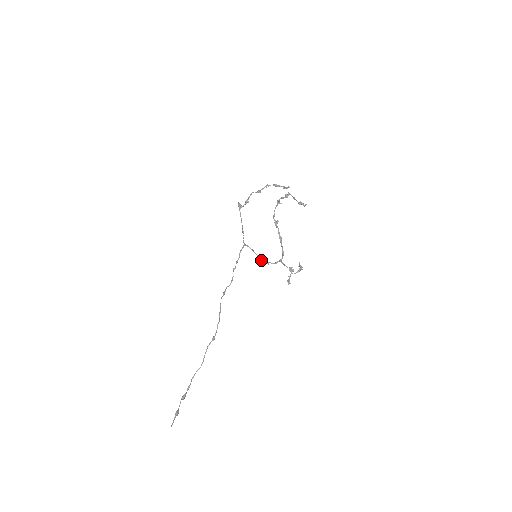
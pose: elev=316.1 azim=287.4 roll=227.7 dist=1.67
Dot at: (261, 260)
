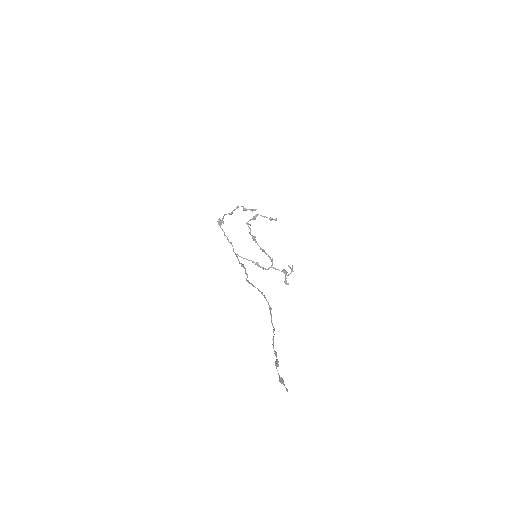
Dot at: (257, 265)
